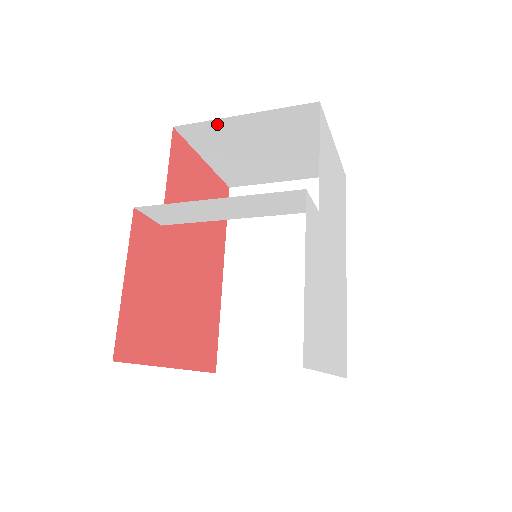
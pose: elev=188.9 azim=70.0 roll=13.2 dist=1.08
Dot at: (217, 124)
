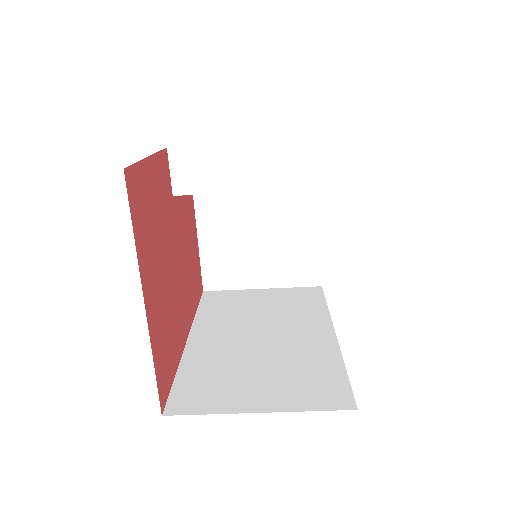
Dot at: occluded
